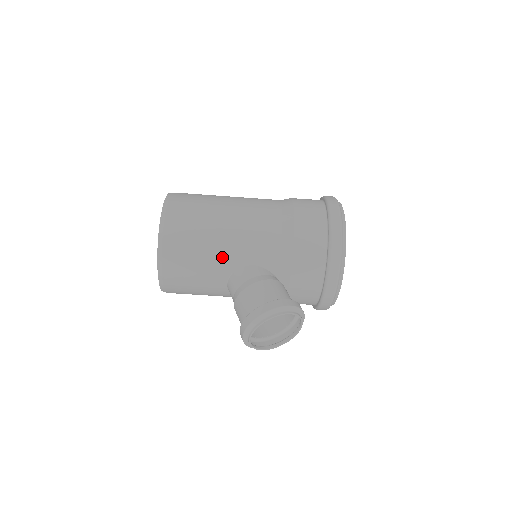
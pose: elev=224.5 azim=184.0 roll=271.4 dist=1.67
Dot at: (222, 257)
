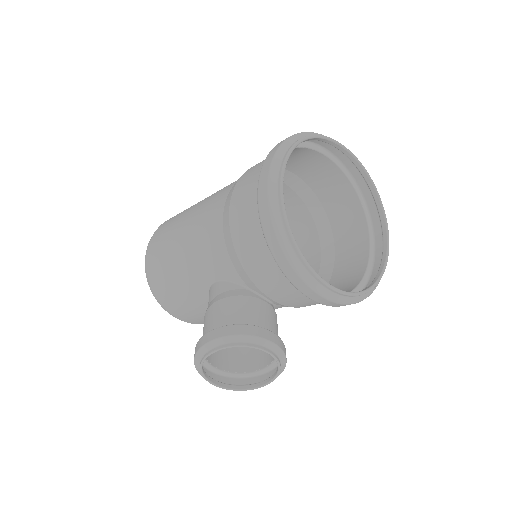
Dot at: (190, 283)
